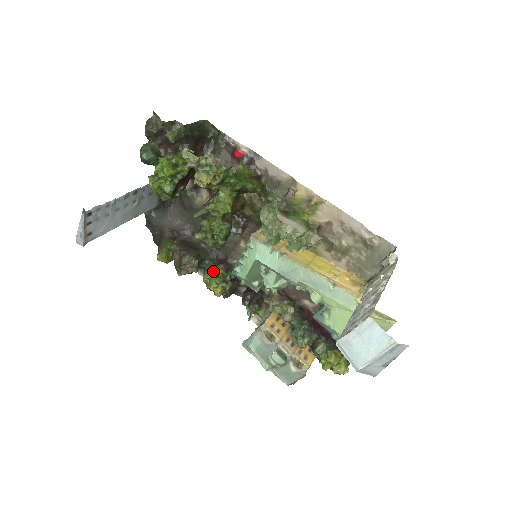
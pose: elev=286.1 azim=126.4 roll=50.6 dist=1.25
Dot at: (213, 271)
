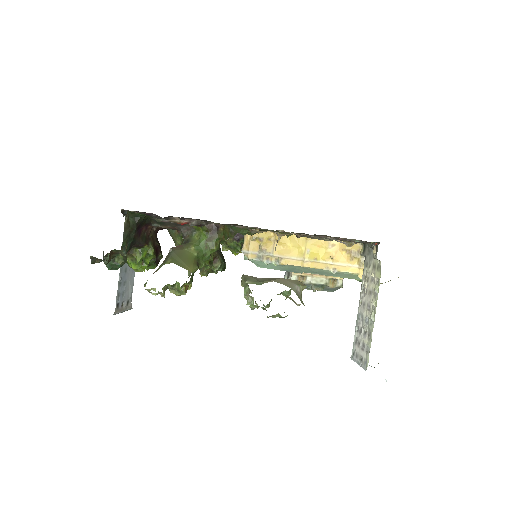
Dot at: (227, 244)
